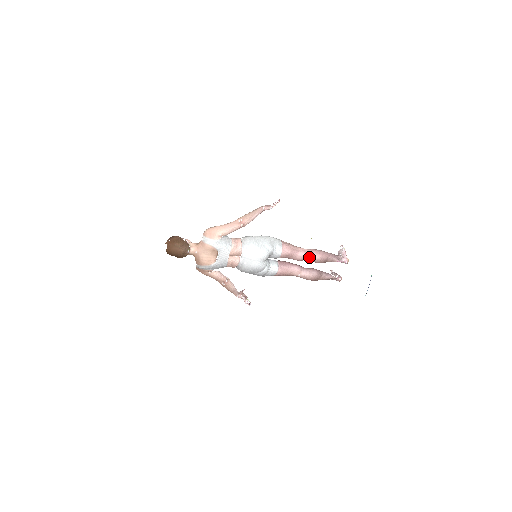
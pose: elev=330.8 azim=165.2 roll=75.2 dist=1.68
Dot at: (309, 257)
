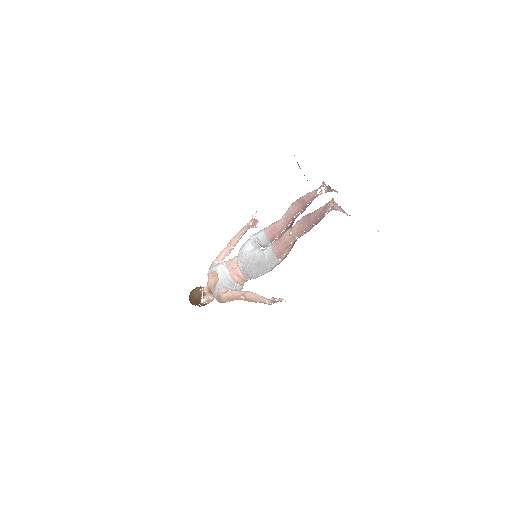
Dot at: (287, 213)
